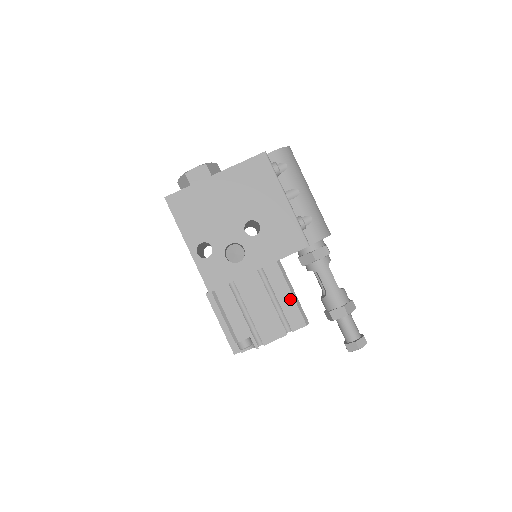
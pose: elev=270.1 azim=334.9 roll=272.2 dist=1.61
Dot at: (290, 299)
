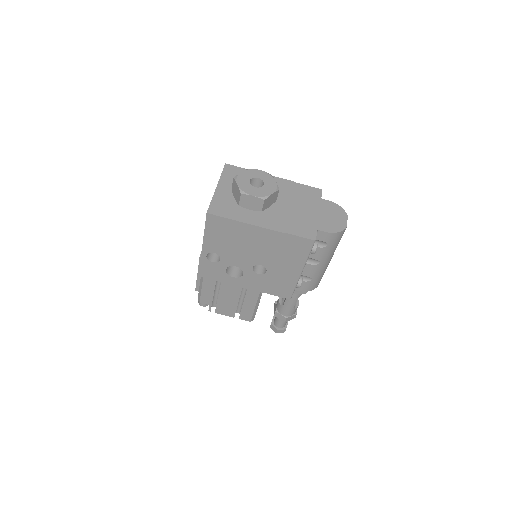
Dot at: (252, 308)
